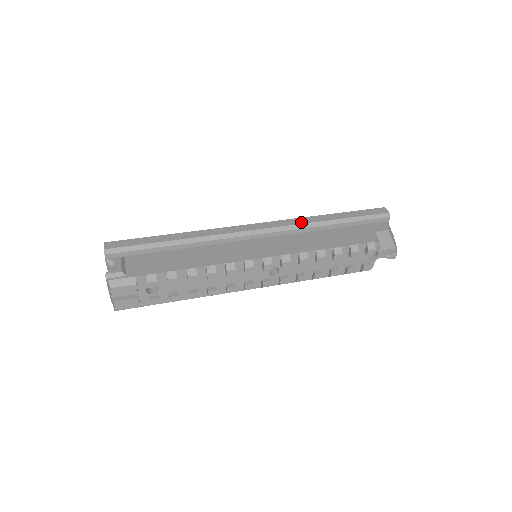
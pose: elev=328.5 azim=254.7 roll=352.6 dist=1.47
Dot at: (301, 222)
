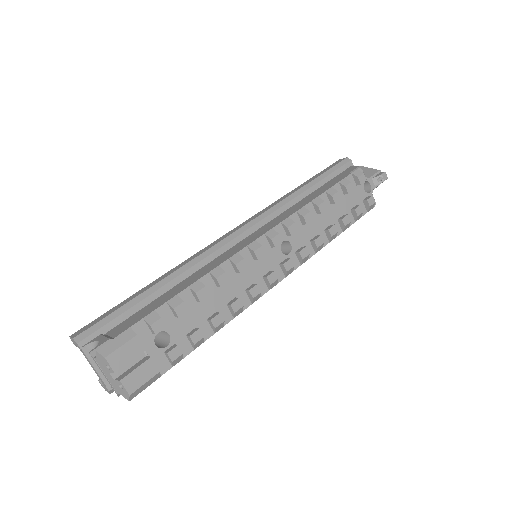
Dot at: (276, 203)
